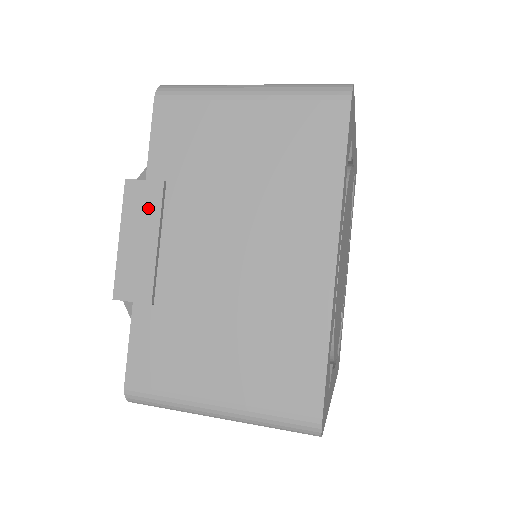
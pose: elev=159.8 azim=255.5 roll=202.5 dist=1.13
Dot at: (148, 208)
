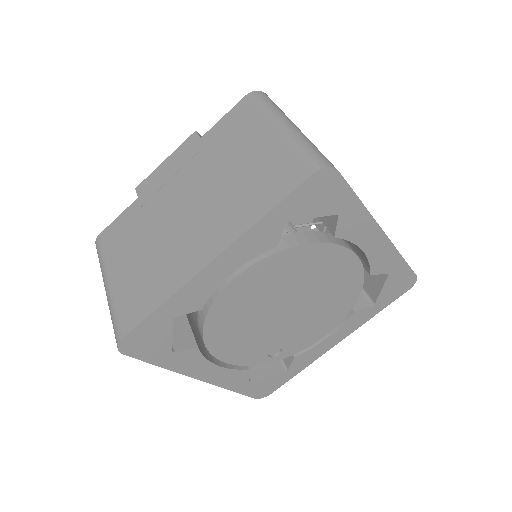
Dot at: (187, 154)
